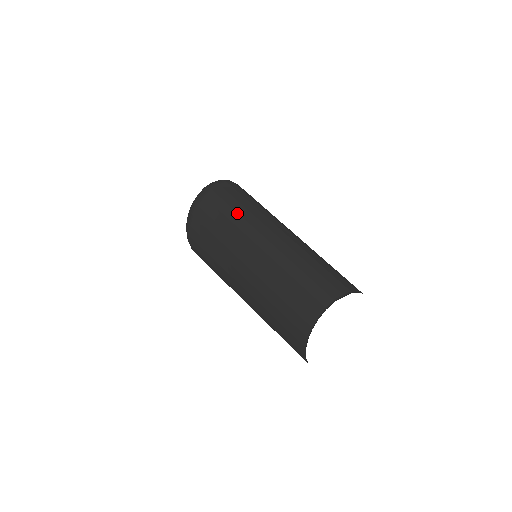
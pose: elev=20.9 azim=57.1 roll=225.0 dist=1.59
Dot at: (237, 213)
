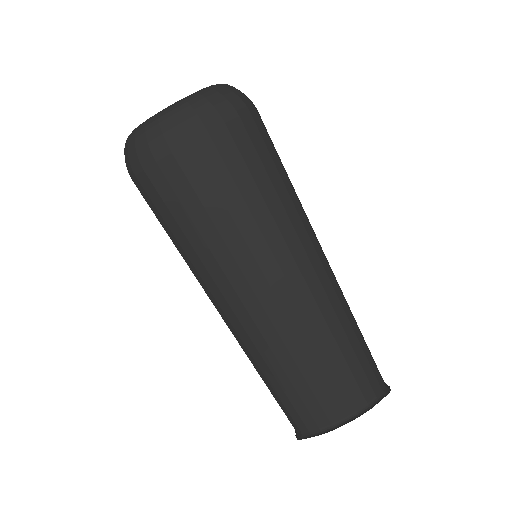
Dot at: (281, 202)
